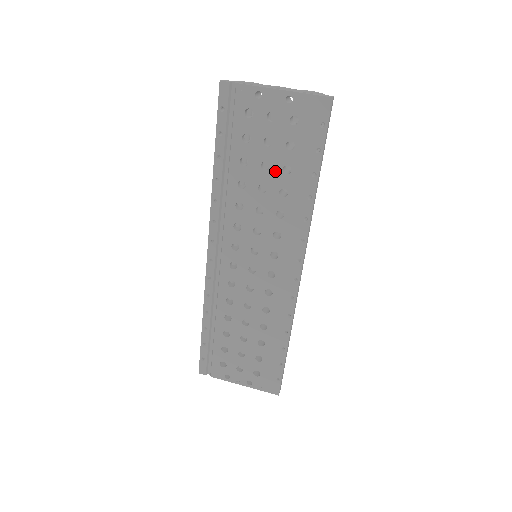
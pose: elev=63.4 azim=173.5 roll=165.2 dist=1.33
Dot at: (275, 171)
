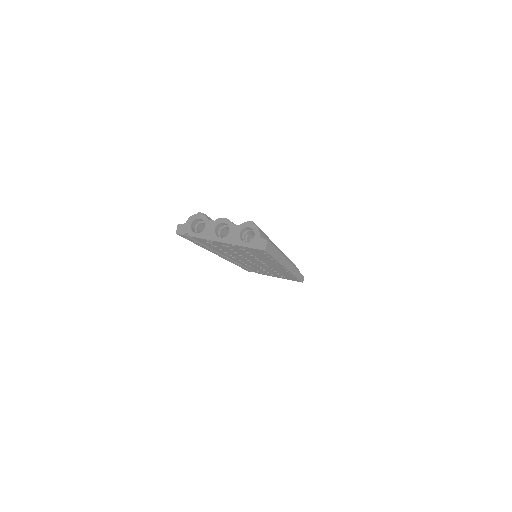
Dot at: (244, 254)
